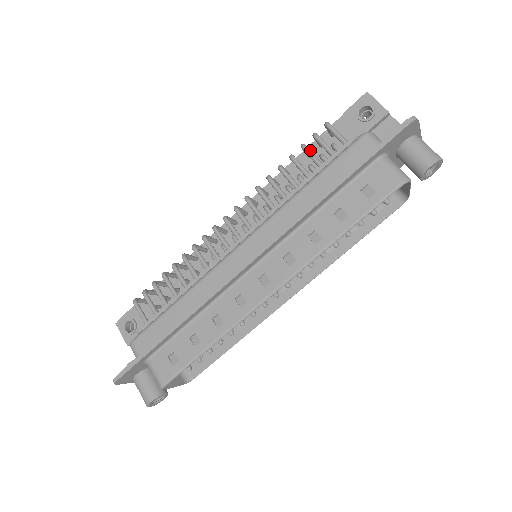
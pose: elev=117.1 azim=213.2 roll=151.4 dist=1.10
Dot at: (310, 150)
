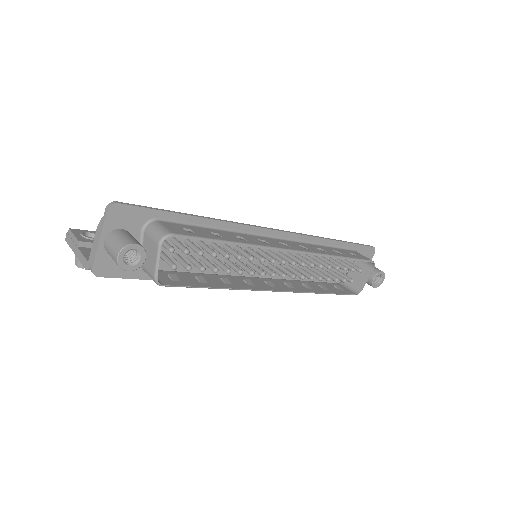
Dot at: occluded
